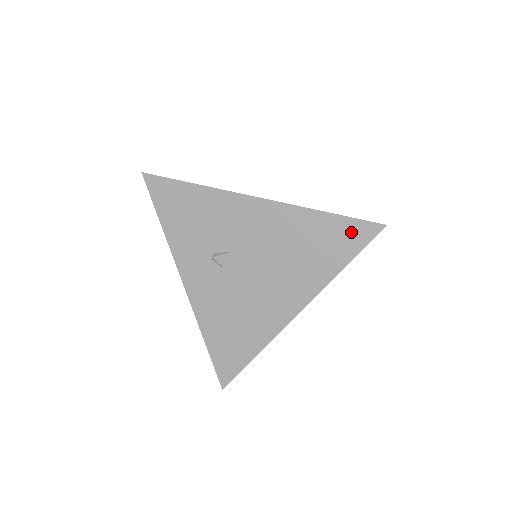
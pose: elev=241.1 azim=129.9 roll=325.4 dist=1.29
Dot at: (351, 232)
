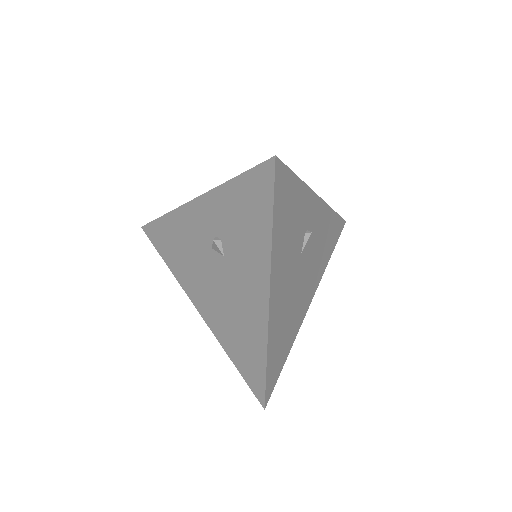
Dot at: (256, 378)
